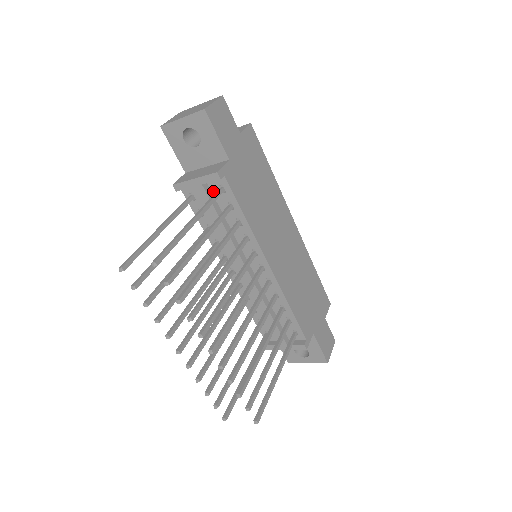
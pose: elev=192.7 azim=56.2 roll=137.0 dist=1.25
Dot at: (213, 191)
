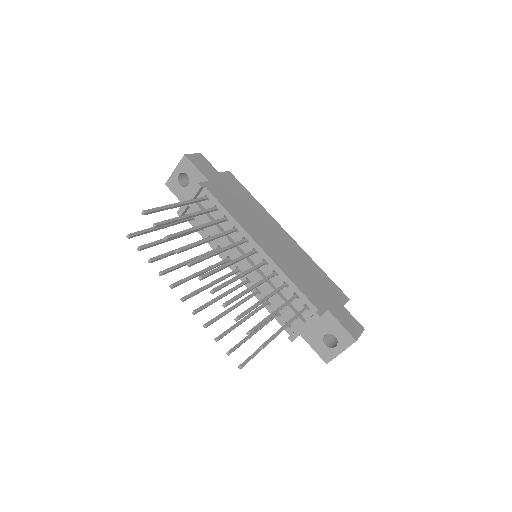
Dot at: (202, 204)
